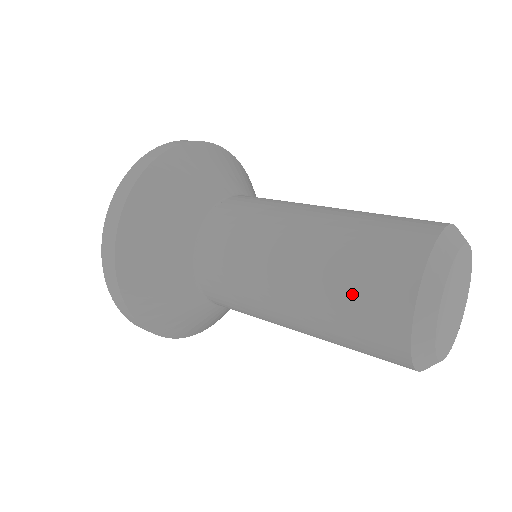
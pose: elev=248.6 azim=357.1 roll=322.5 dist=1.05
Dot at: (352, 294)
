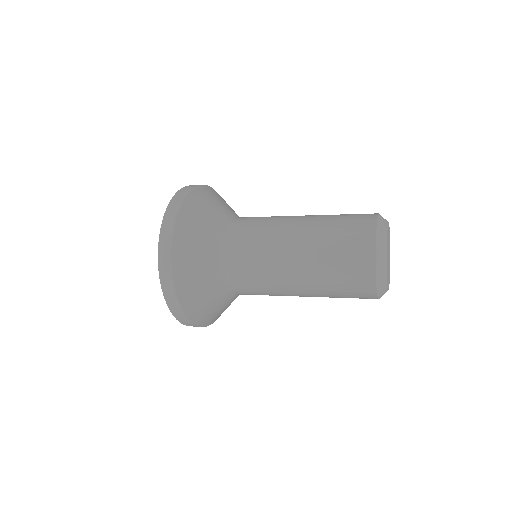
Dot at: (341, 222)
